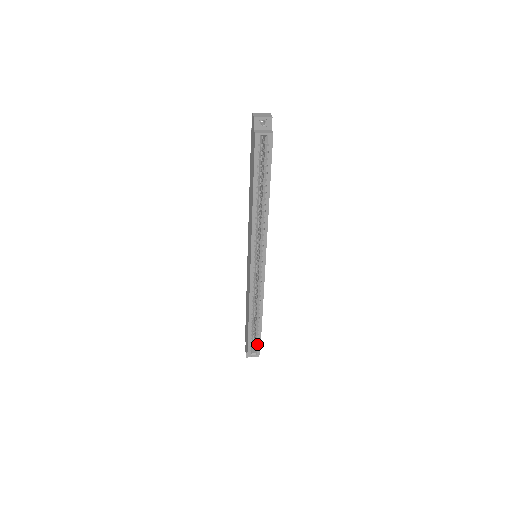
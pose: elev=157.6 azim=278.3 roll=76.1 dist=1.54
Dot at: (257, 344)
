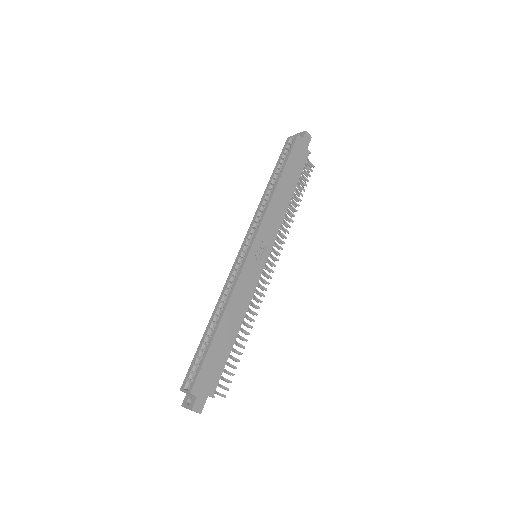
Dot at: (197, 370)
